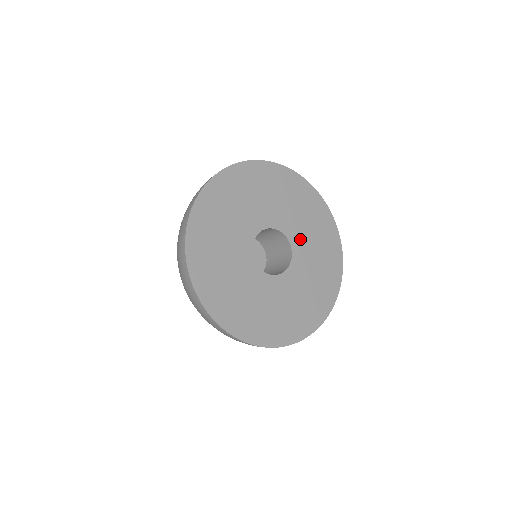
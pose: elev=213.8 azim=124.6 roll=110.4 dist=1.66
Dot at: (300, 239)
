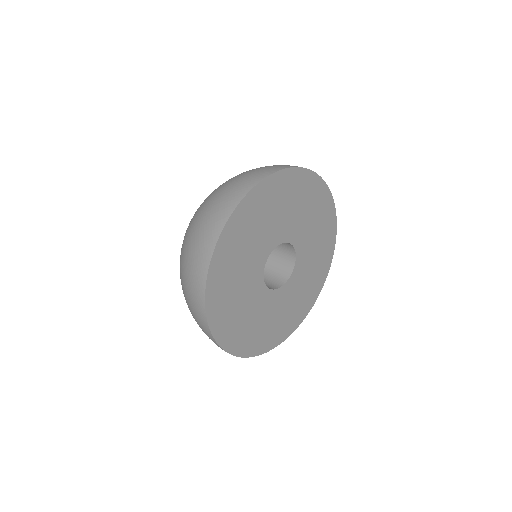
Dot at: (303, 238)
